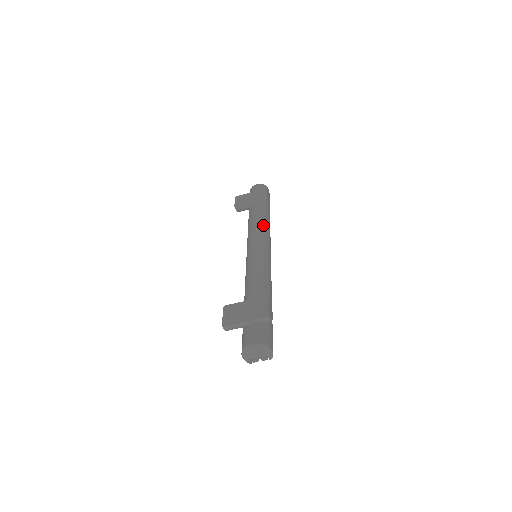
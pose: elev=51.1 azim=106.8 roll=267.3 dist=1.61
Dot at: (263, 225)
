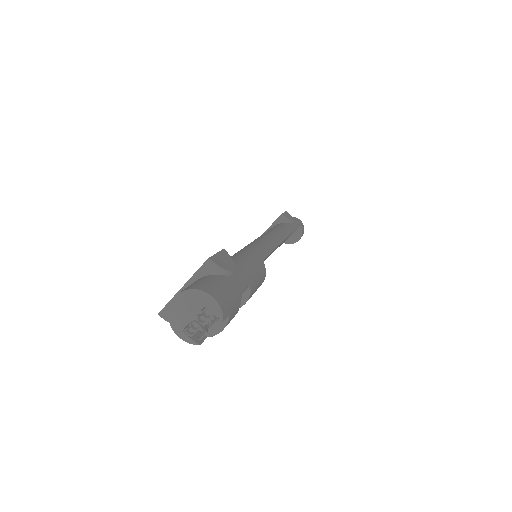
Dot at: (270, 231)
